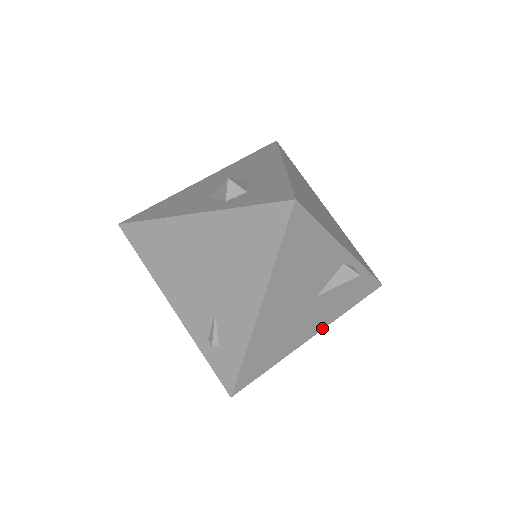
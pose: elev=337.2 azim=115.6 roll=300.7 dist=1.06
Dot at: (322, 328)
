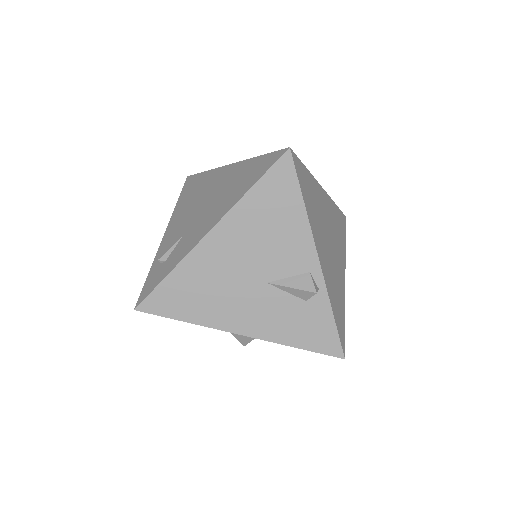
Dot at: (256, 336)
